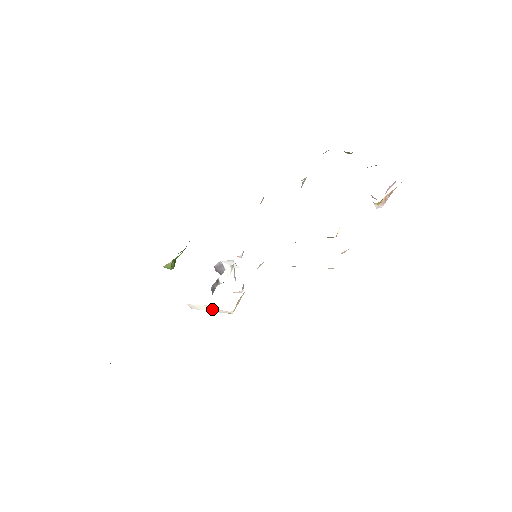
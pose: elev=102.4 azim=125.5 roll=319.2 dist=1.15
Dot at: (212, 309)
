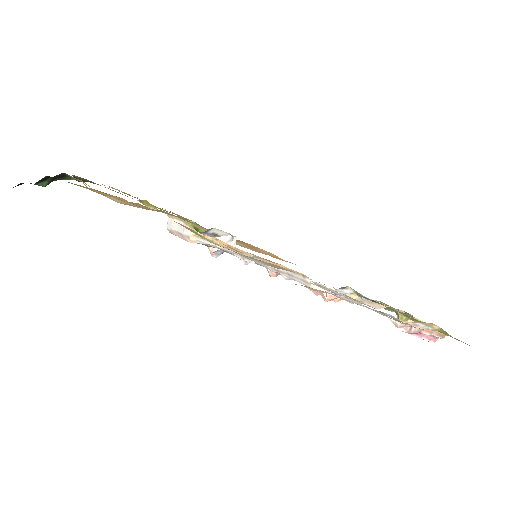
Dot at: (181, 227)
